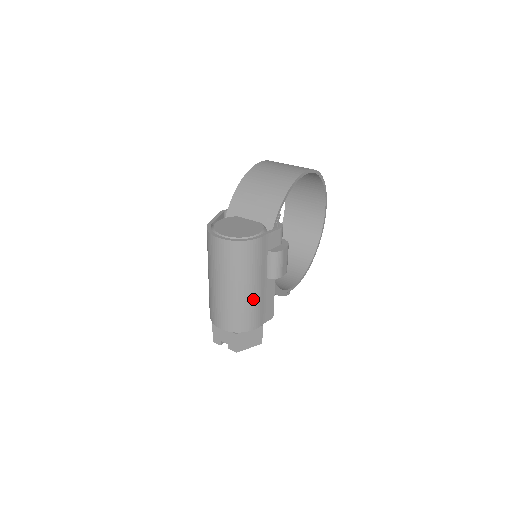
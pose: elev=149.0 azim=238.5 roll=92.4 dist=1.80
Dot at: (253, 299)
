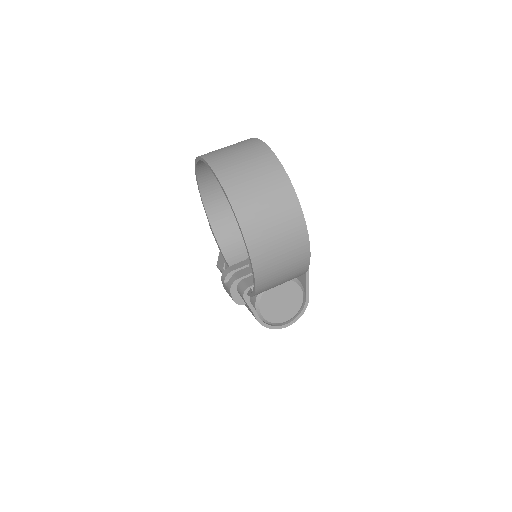
Dot at: occluded
